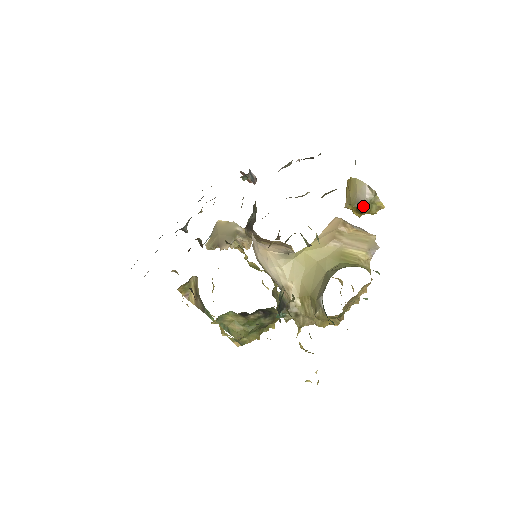
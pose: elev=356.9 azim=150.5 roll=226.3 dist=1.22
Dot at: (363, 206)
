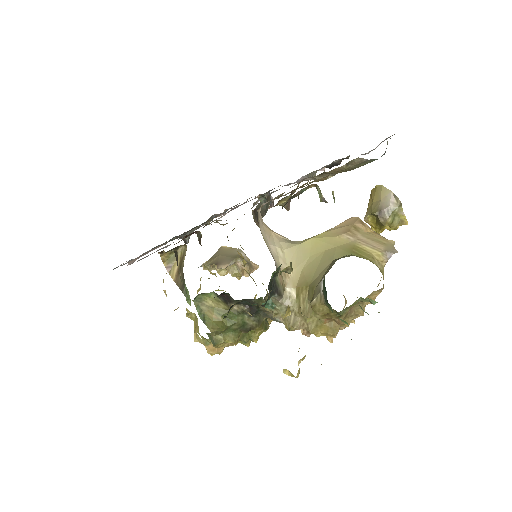
Dot at: (385, 215)
